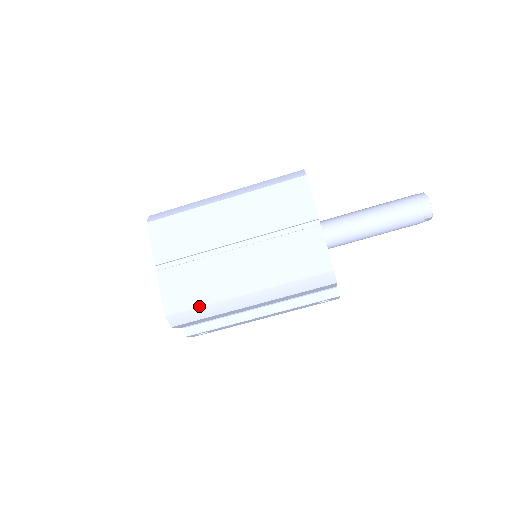
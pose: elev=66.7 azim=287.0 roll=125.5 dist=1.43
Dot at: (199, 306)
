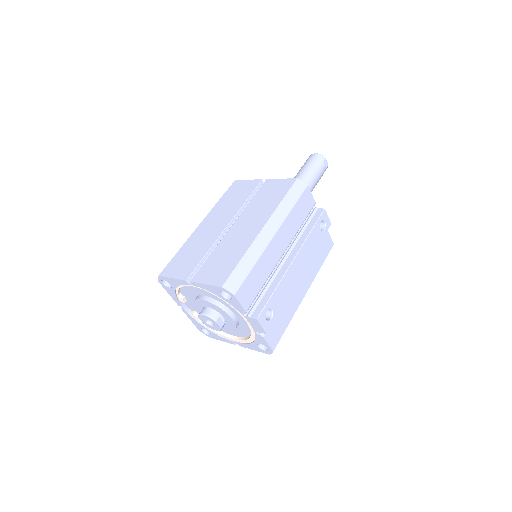
Dot at: (239, 261)
